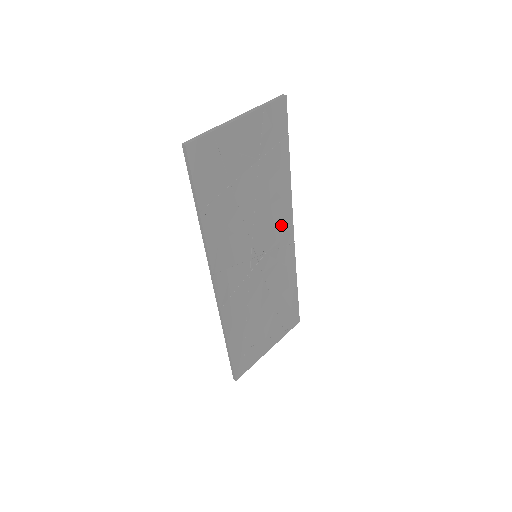
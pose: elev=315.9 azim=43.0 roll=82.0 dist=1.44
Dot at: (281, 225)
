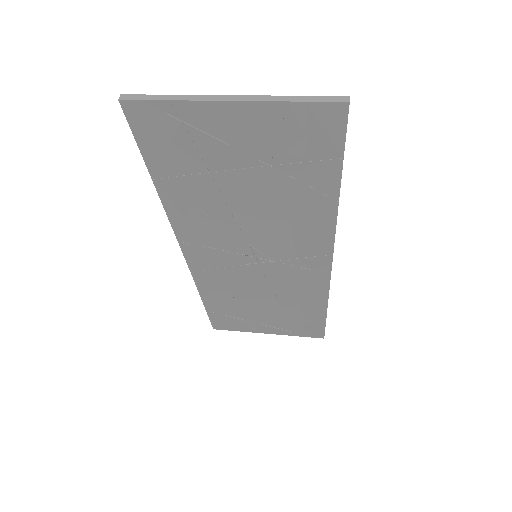
Dot at: (308, 248)
